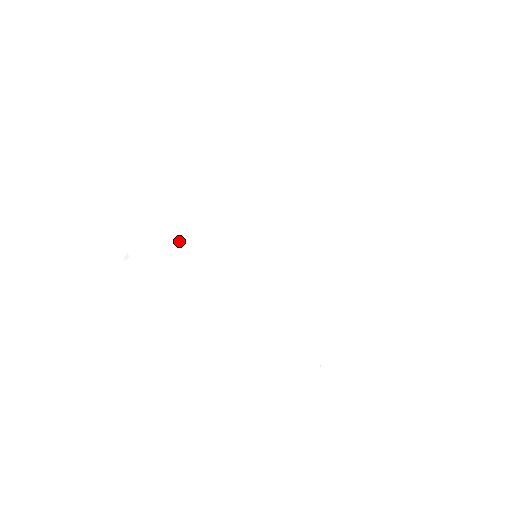
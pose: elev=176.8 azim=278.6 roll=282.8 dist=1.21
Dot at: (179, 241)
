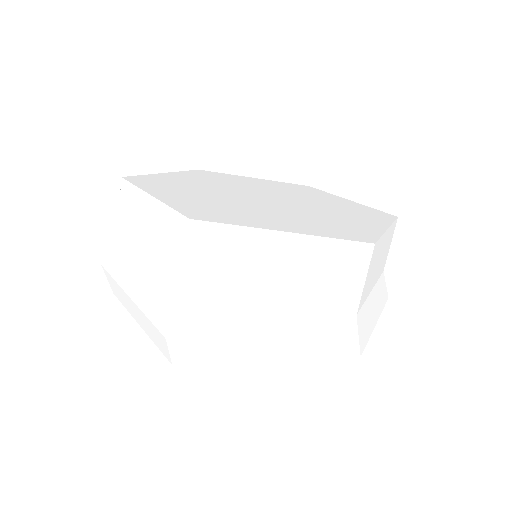
Dot at: (179, 184)
